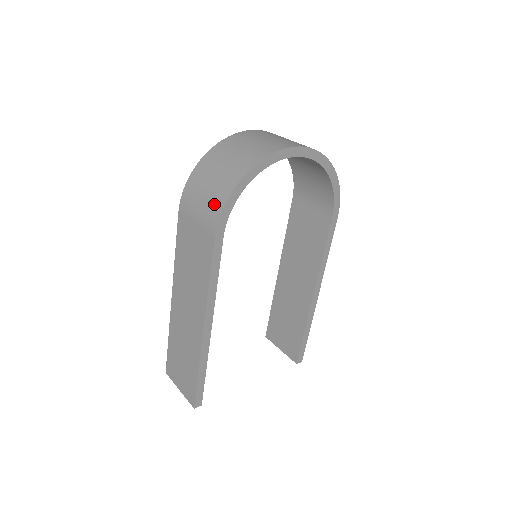
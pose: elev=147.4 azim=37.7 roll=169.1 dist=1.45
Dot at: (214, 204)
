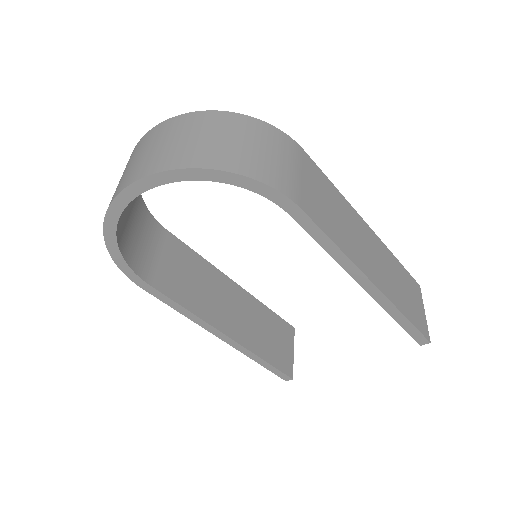
Dot at: occluded
